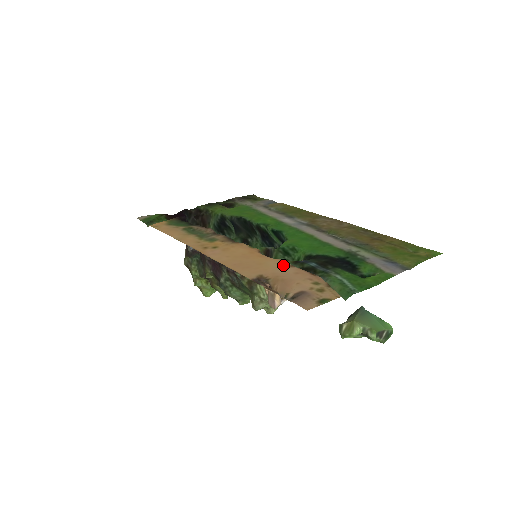
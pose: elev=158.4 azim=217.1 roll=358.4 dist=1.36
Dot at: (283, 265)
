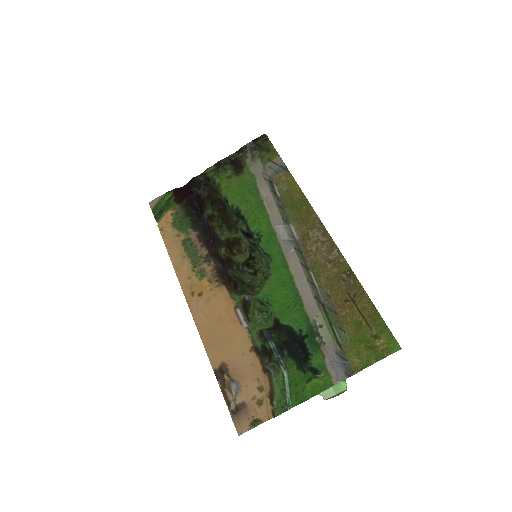
Dot at: (245, 346)
